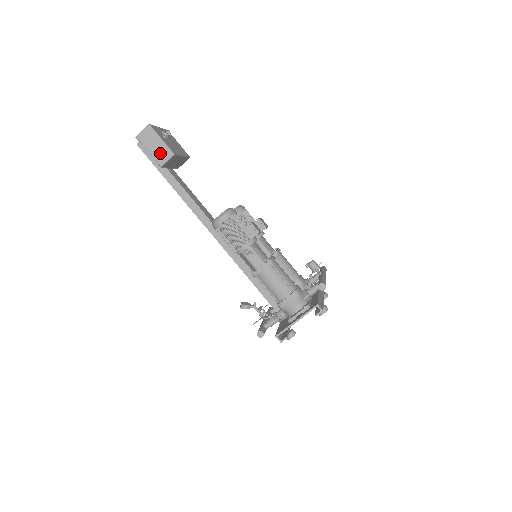
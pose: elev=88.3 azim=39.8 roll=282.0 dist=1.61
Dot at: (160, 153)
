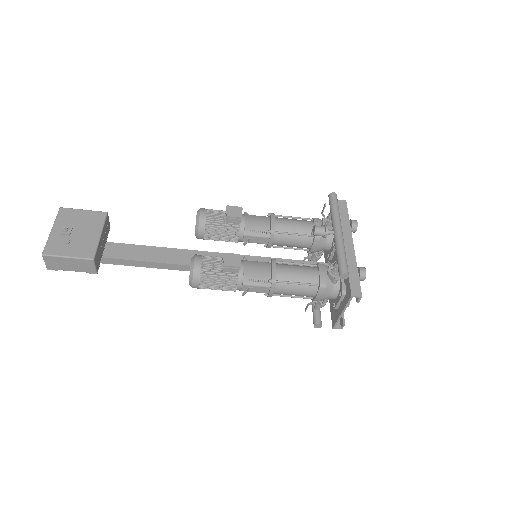
Dot at: (82, 266)
